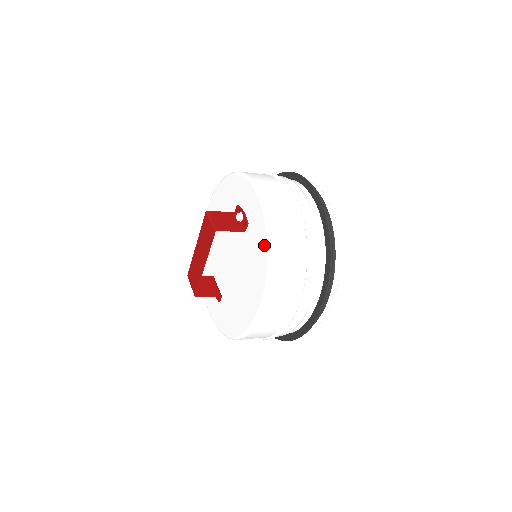
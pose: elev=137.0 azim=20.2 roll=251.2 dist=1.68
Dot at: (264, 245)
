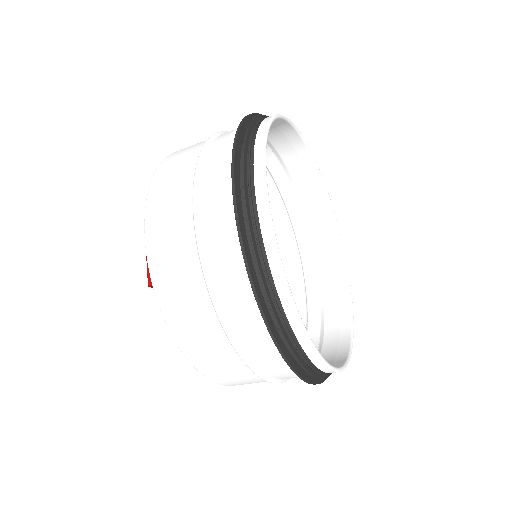
Dot at: occluded
